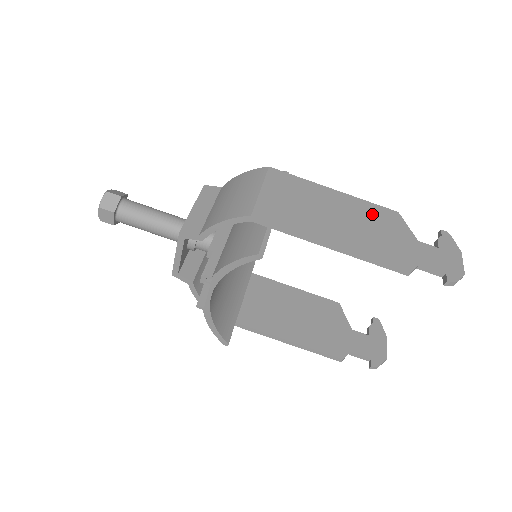
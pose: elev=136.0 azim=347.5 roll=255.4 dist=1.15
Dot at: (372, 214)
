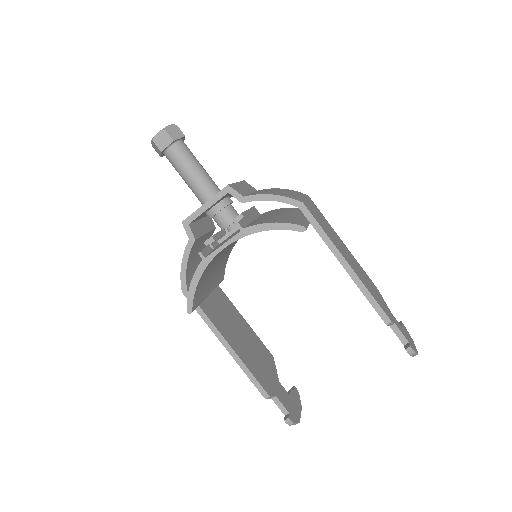
Dot at: (365, 275)
